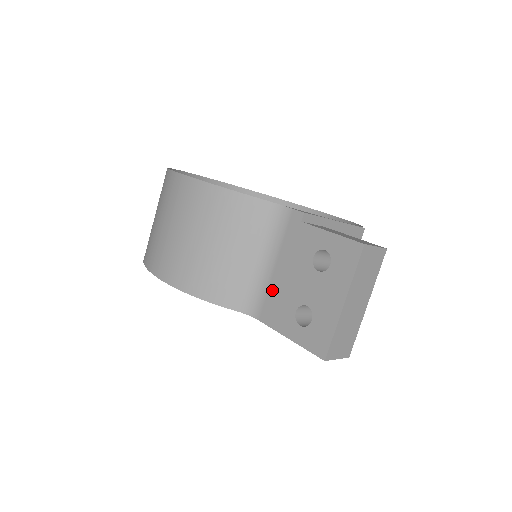
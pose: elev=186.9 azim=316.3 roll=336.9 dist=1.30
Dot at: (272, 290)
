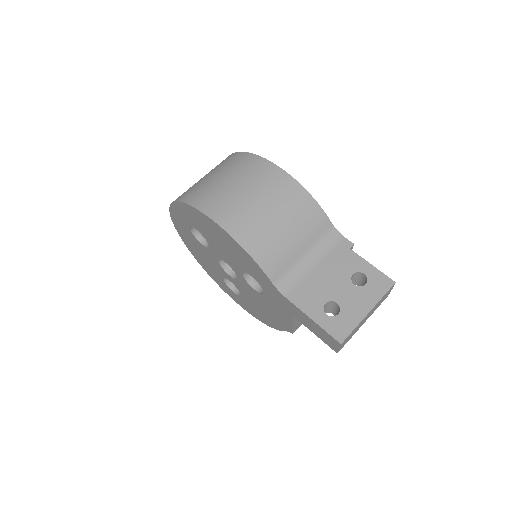
Dot at: (308, 281)
